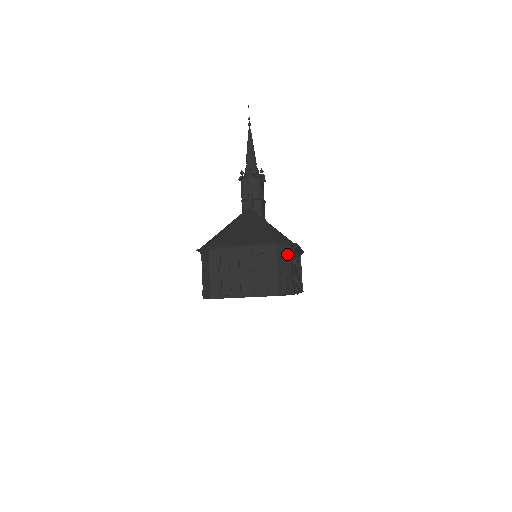
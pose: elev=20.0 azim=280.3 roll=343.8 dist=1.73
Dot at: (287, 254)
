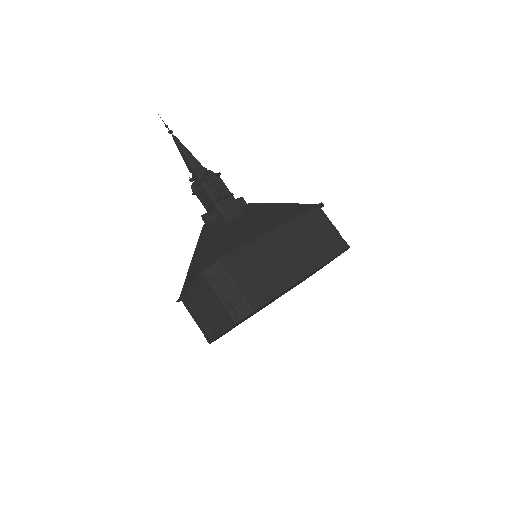
Dot at: (221, 274)
